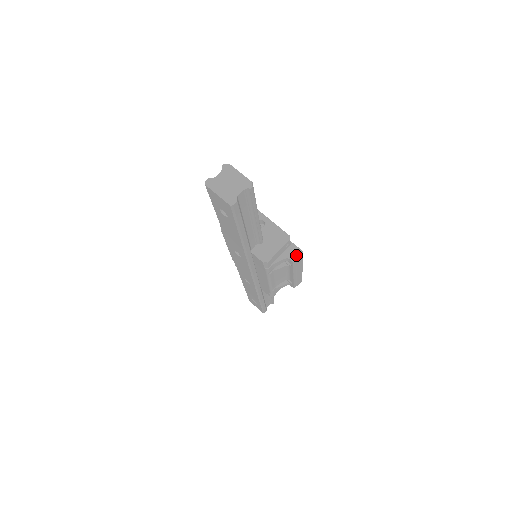
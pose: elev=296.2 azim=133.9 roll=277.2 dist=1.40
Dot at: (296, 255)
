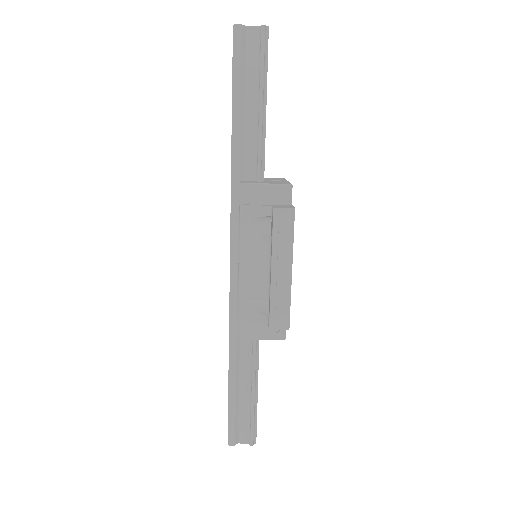
Dot at: (284, 207)
